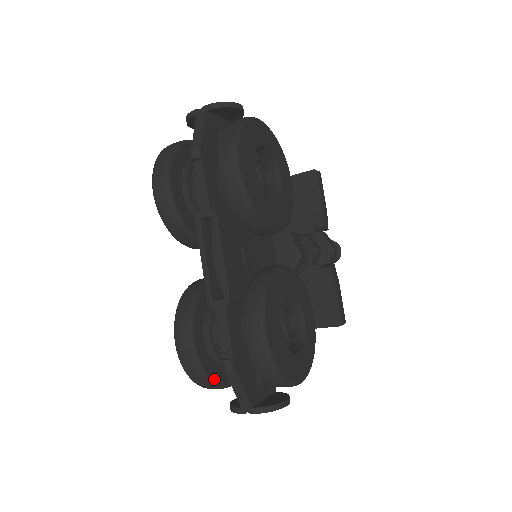
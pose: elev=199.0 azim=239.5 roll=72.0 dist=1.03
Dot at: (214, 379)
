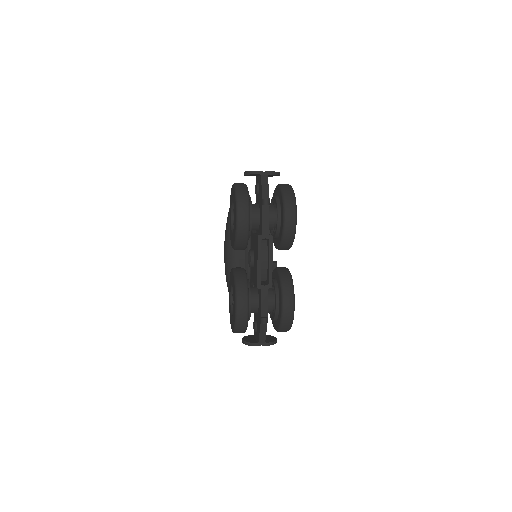
Dot at: occluded
